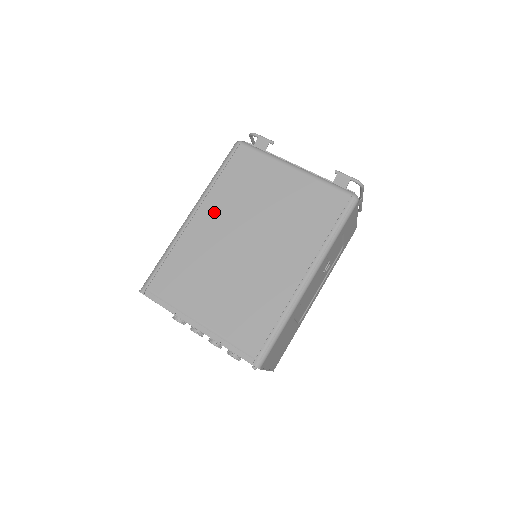
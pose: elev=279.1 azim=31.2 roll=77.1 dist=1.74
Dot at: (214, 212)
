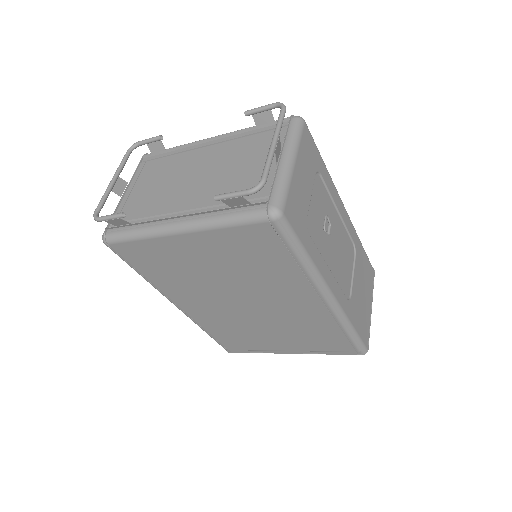
Dot at: (186, 298)
